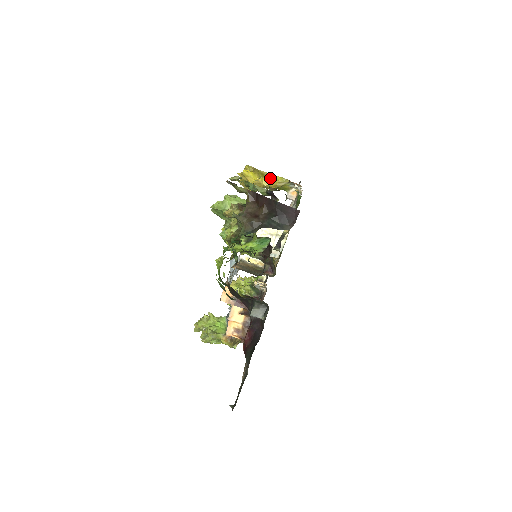
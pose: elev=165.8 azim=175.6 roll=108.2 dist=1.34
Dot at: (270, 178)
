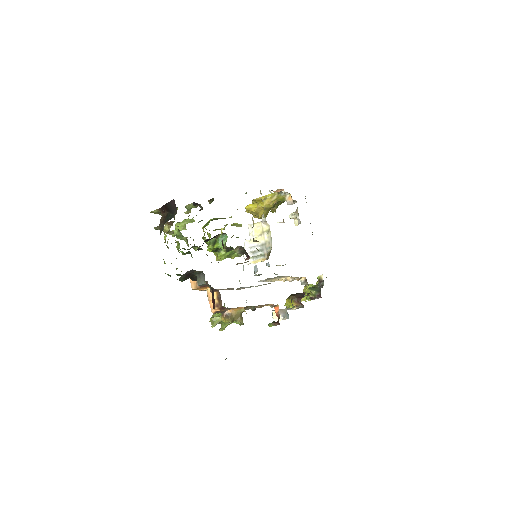
Dot at: (263, 199)
